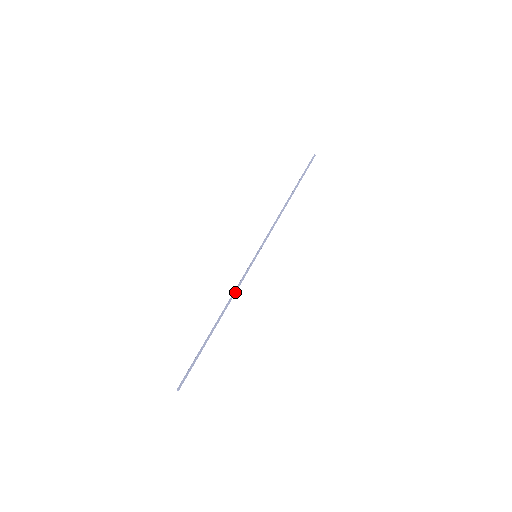
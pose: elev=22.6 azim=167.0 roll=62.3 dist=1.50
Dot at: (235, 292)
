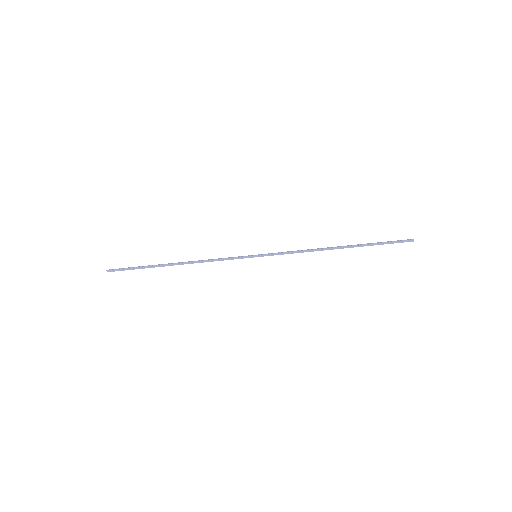
Dot at: (209, 261)
